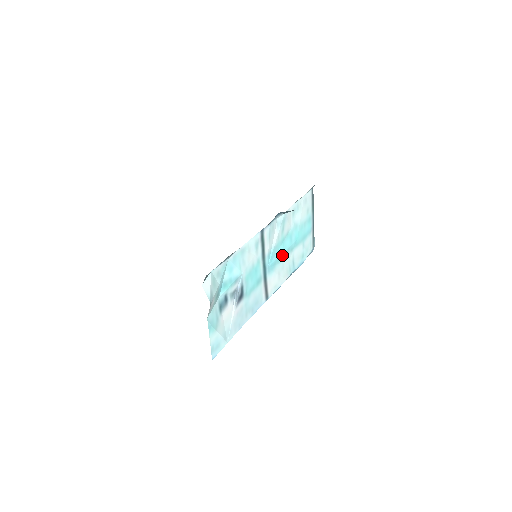
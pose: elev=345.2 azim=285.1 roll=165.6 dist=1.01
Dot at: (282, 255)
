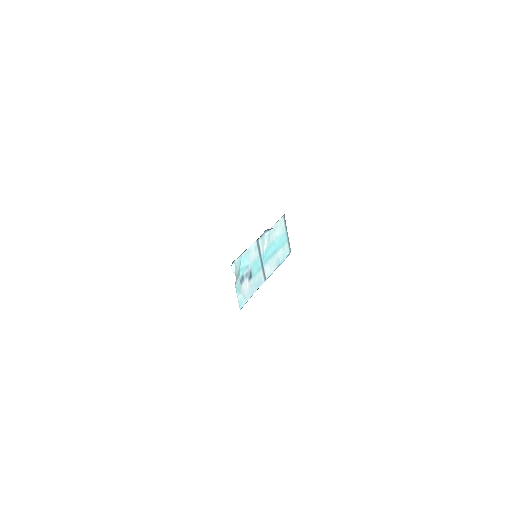
Dot at: (271, 255)
